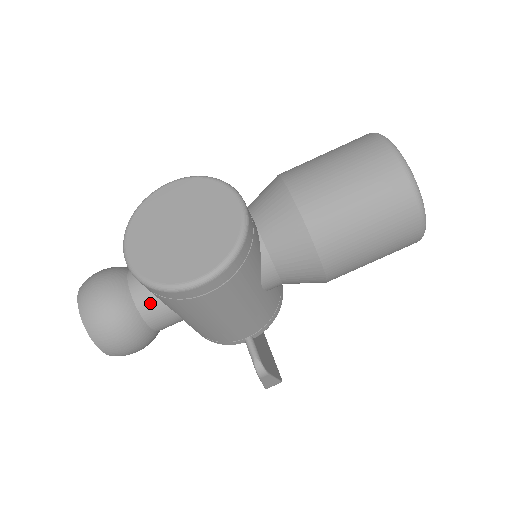
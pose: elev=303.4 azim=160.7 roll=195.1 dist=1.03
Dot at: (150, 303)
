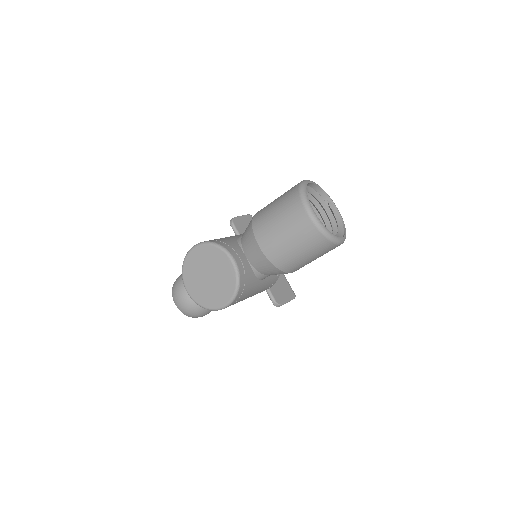
Dot at: occluded
